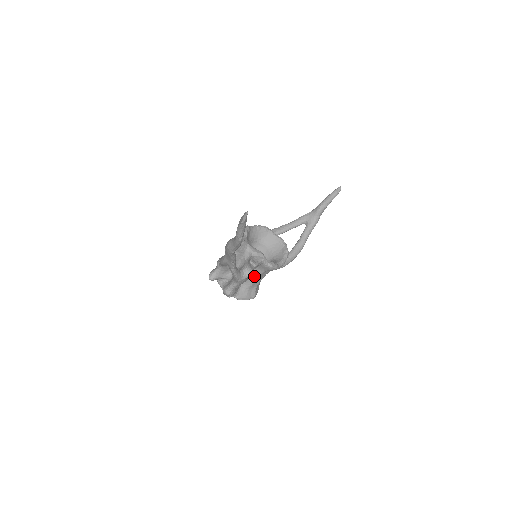
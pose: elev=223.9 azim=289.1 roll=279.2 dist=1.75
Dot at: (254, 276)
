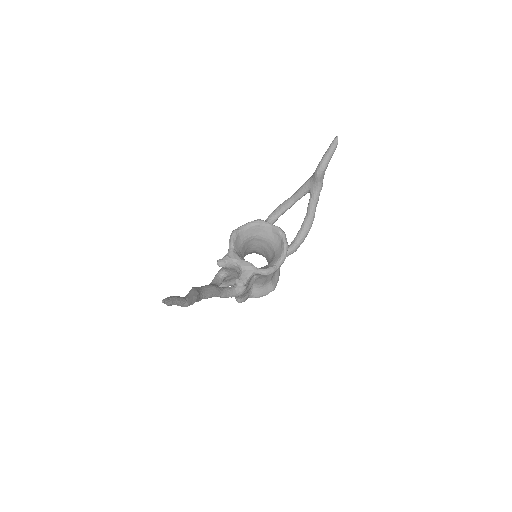
Dot at: (260, 278)
